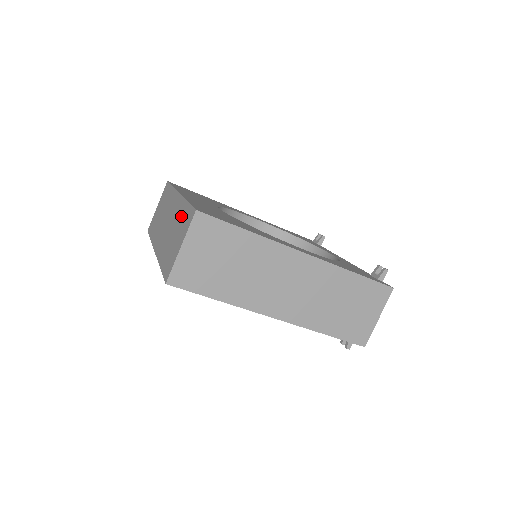
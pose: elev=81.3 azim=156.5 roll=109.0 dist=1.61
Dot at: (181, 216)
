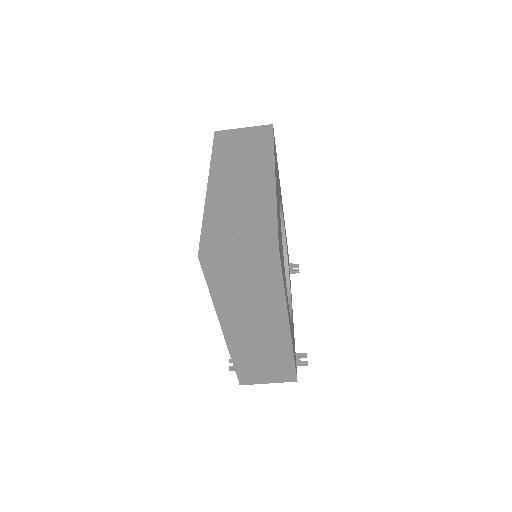
Dot at: (261, 215)
